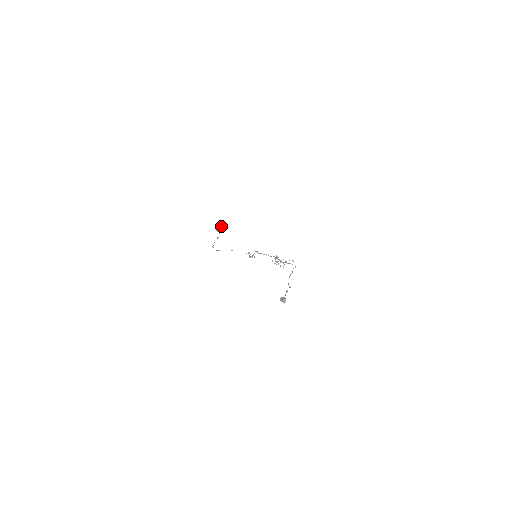
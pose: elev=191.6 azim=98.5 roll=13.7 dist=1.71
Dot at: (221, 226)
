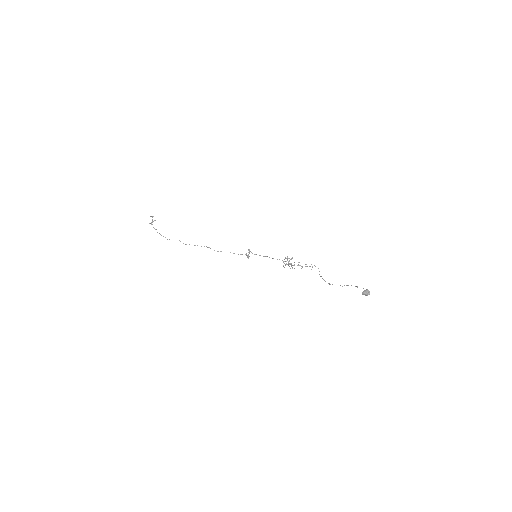
Dot at: (153, 221)
